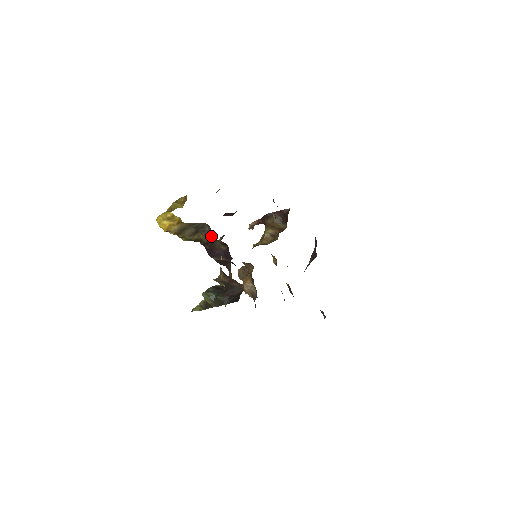
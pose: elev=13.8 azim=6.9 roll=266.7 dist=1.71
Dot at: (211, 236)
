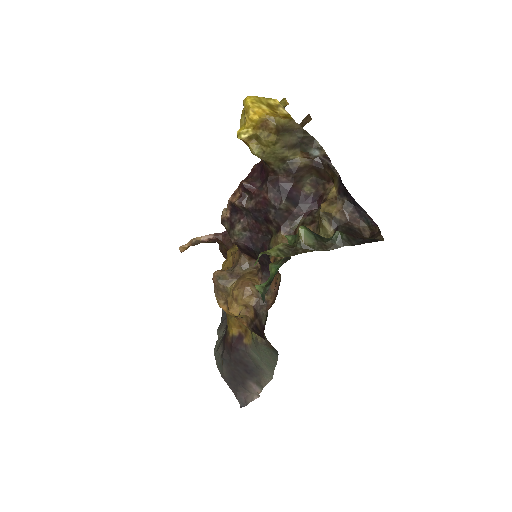
Dot at: (323, 157)
